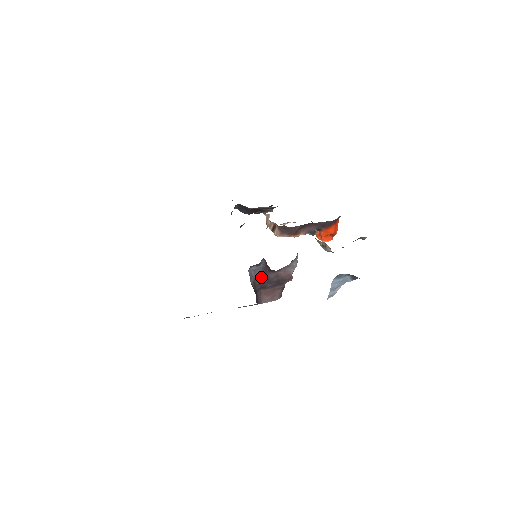
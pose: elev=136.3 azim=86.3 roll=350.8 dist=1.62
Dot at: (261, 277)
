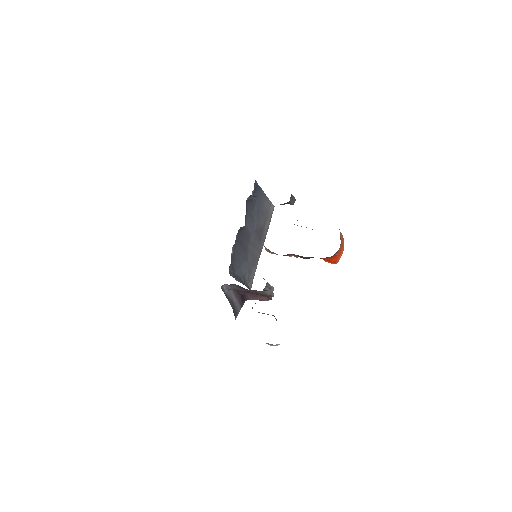
Dot at: (240, 289)
